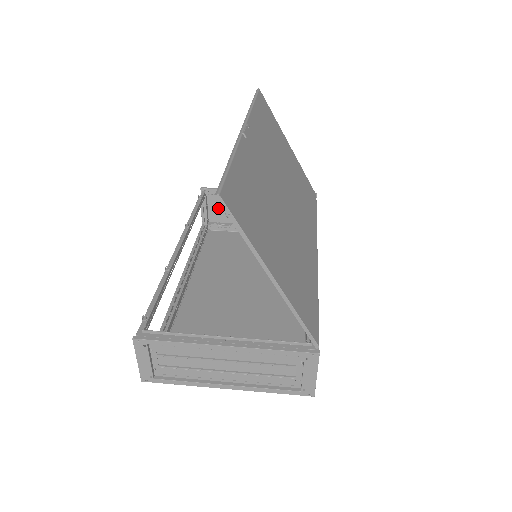
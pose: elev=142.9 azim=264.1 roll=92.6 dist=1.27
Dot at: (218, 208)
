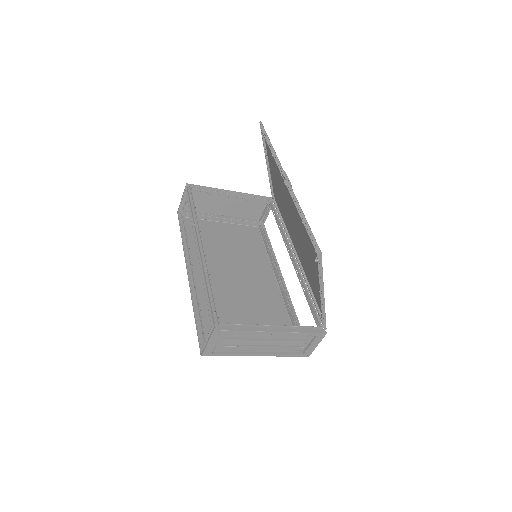
Dot at: (195, 200)
